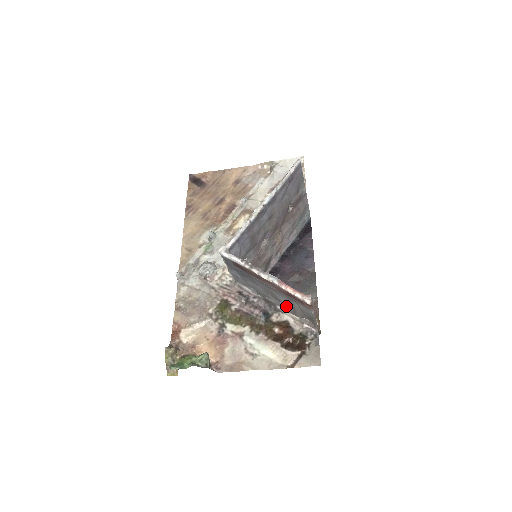
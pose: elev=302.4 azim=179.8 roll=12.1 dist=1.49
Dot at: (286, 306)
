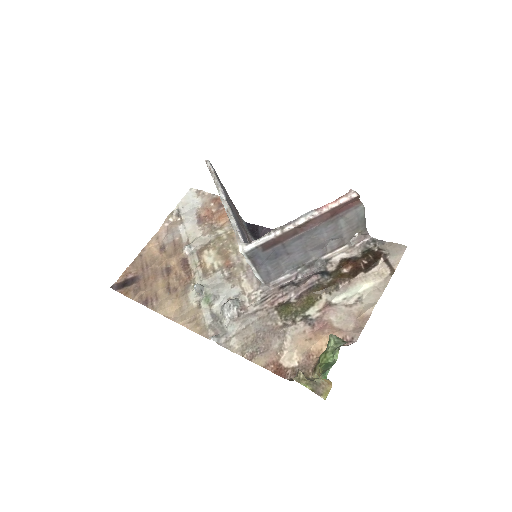
Dot at: (330, 246)
